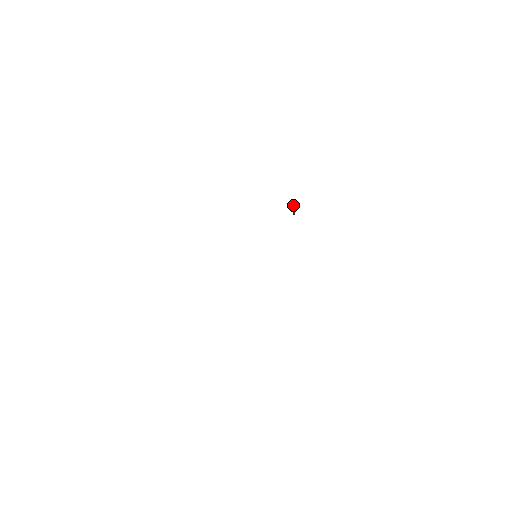
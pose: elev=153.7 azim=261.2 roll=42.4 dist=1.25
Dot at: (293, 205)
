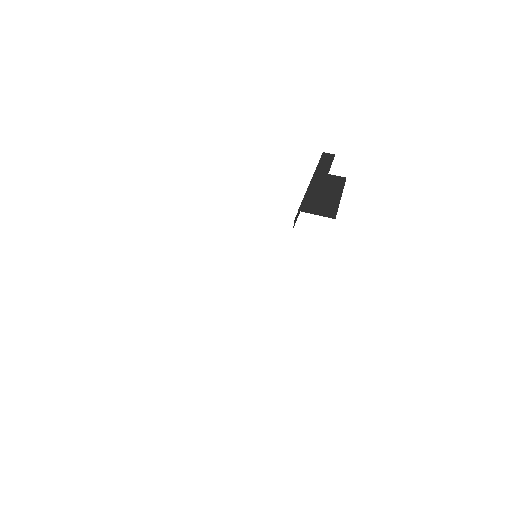
Dot at: (294, 222)
